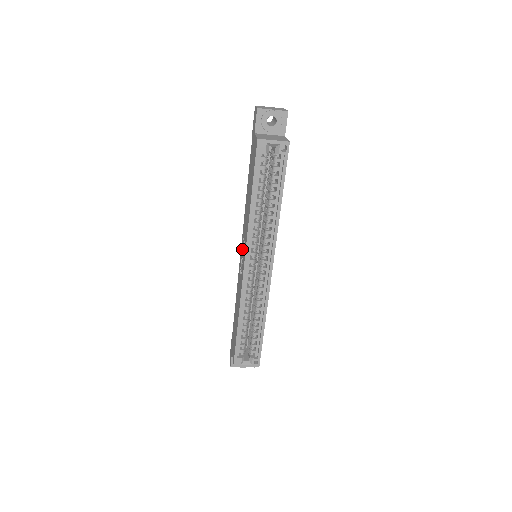
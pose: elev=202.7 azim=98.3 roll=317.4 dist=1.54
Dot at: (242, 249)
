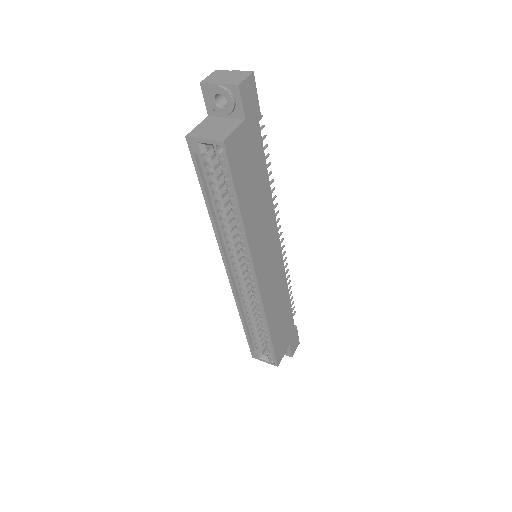
Dot at: occluded
